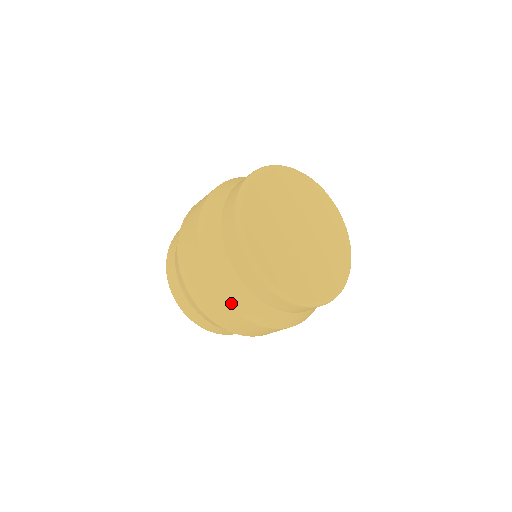
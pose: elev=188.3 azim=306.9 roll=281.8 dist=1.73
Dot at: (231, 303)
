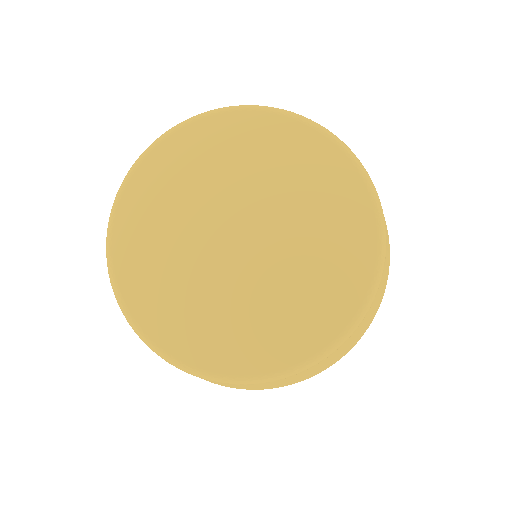
Dot at: occluded
